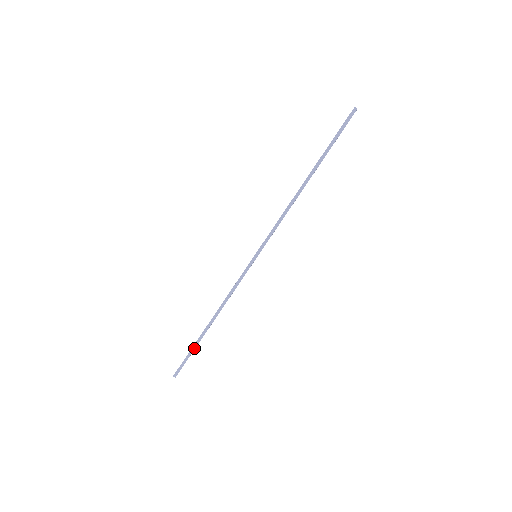
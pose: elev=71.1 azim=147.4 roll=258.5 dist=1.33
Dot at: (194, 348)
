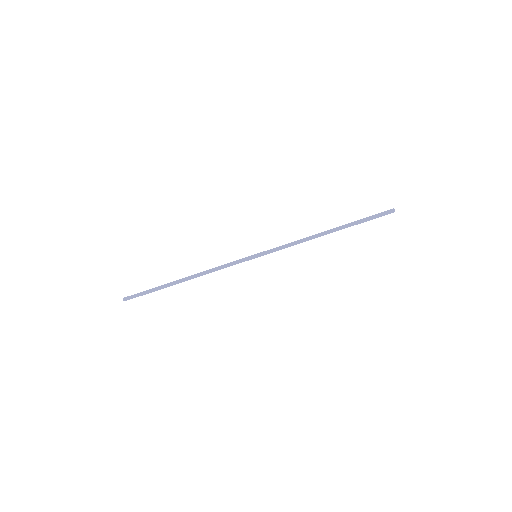
Dot at: (157, 288)
